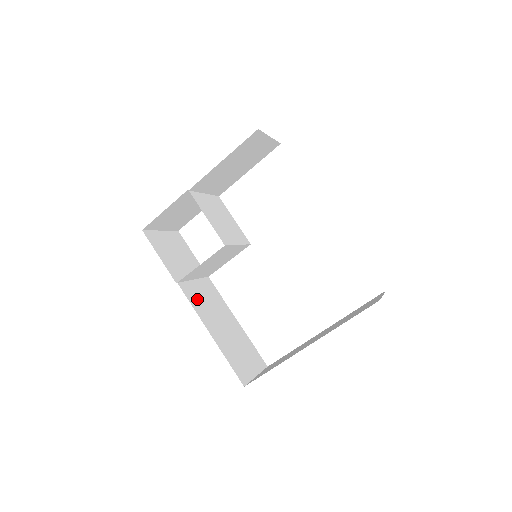
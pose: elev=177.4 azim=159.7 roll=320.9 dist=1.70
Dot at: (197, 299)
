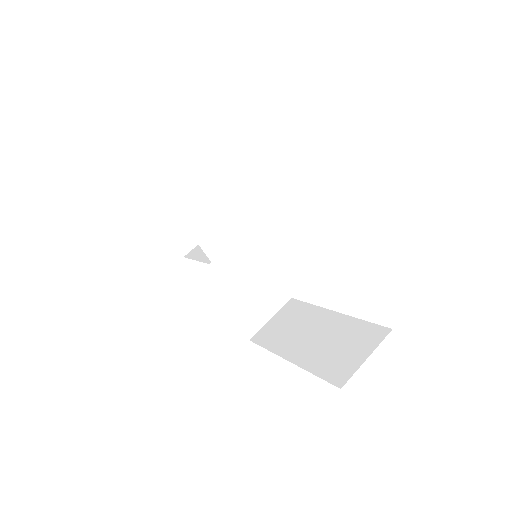
Dot at: occluded
